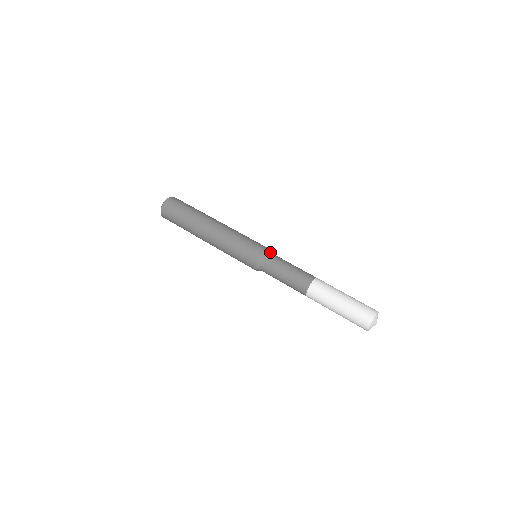
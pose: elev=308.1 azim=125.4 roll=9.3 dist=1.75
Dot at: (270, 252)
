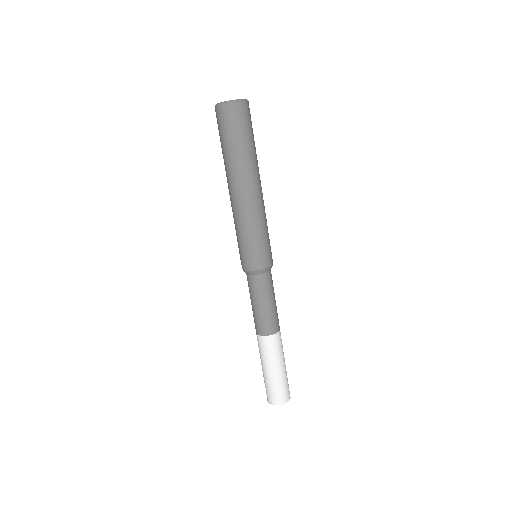
Dot at: occluded
